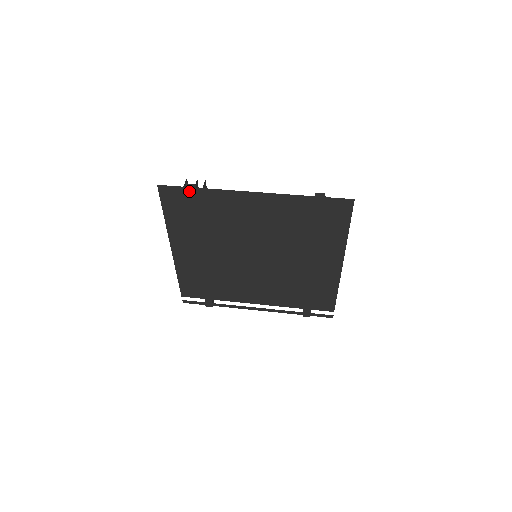
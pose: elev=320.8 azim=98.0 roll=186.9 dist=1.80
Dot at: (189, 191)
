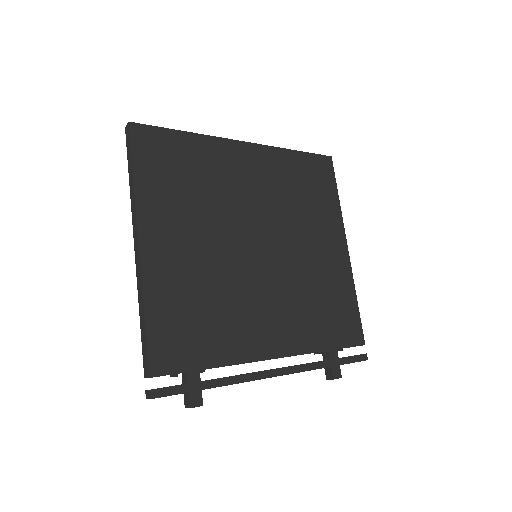
Dot at: (172, 135)
